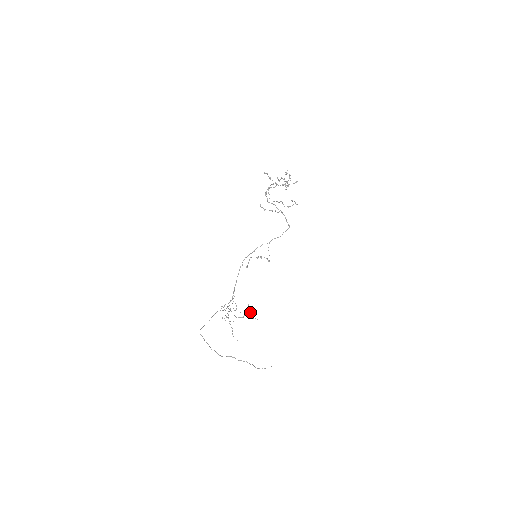
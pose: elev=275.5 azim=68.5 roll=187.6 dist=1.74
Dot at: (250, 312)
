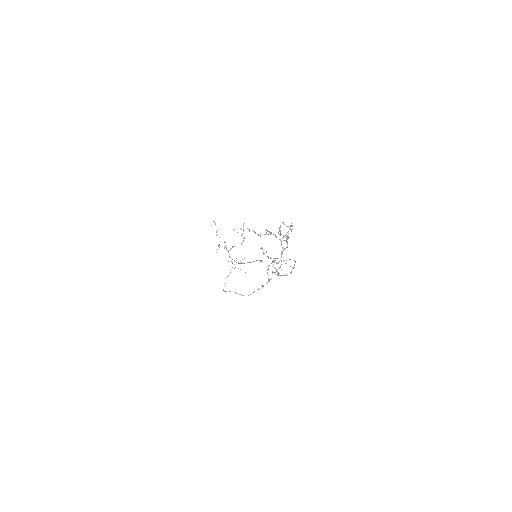
Dot at: (244, 238)
